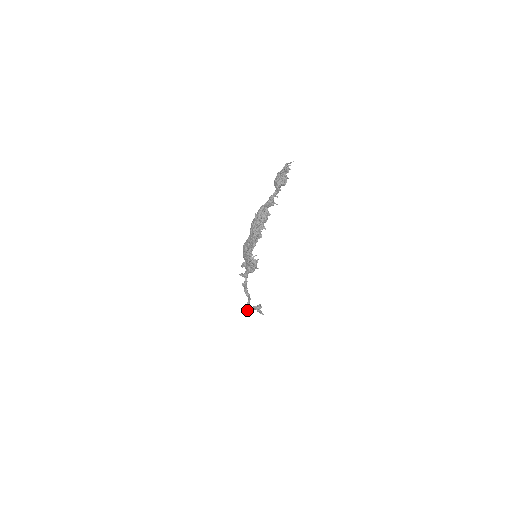
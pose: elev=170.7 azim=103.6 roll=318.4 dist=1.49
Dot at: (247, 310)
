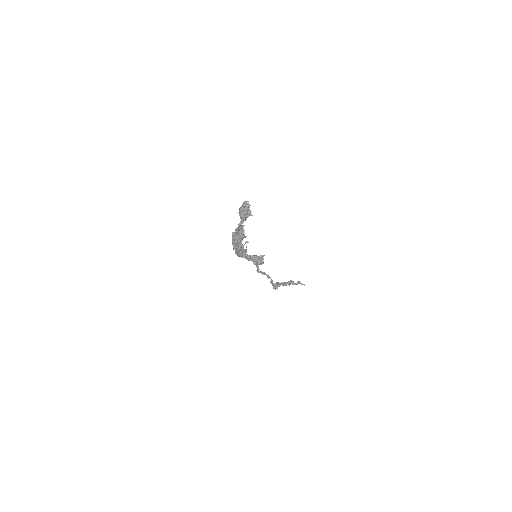
Dot at: occluded
